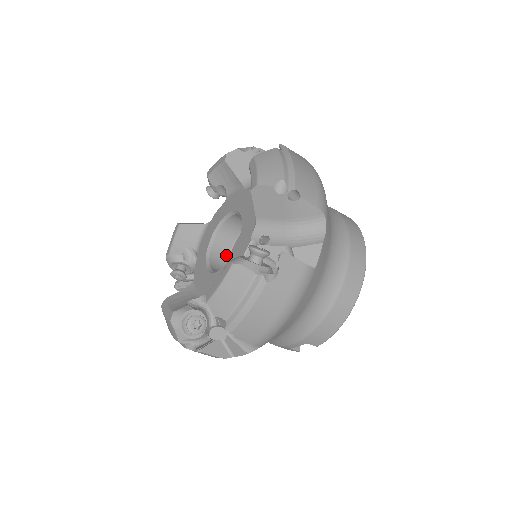
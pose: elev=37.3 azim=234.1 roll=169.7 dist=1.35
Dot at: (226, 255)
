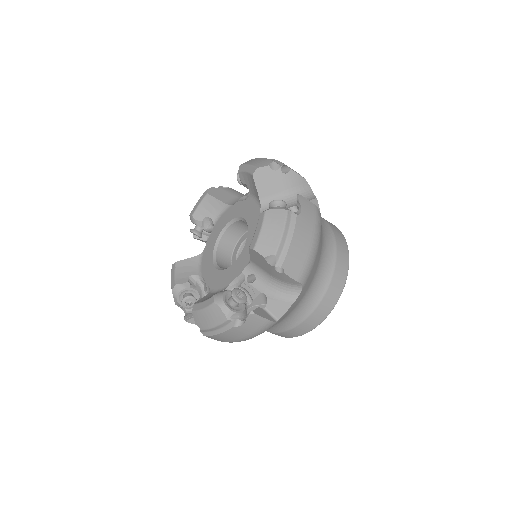
Dot at: (235, 240)
